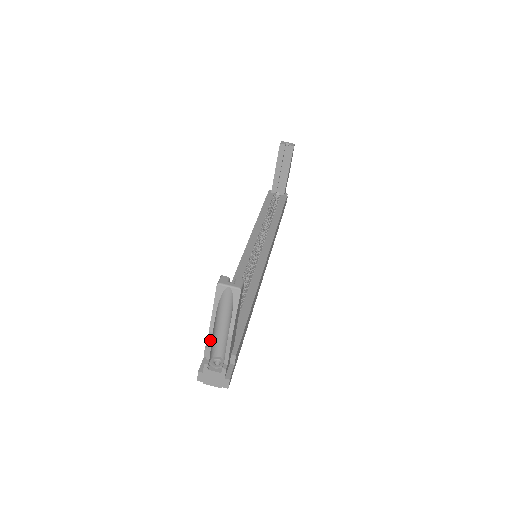
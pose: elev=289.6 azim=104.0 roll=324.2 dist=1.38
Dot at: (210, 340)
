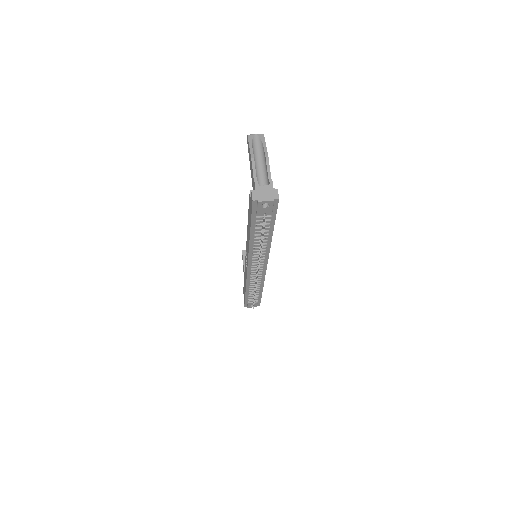
Dot at: (254, 165)
